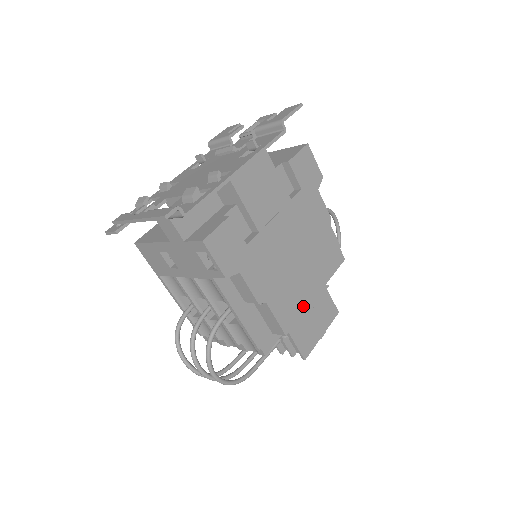
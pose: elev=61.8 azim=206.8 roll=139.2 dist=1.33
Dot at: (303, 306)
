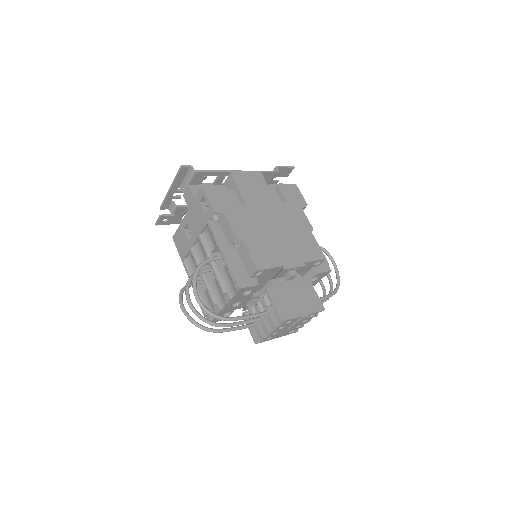
Dot at: (278, 263)
